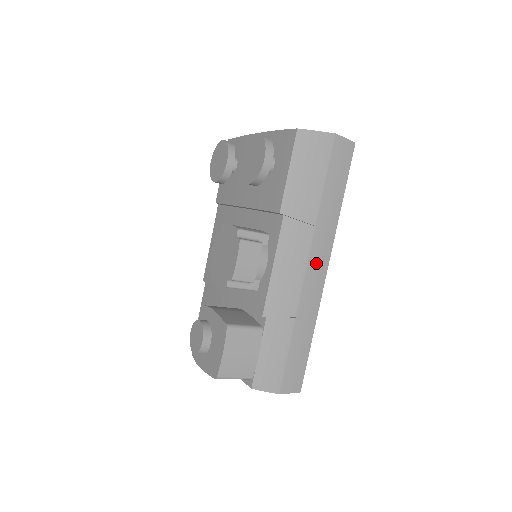
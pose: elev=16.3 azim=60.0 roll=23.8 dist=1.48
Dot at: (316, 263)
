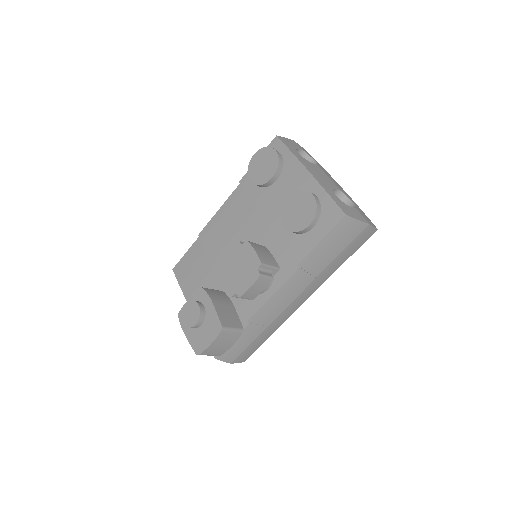
Dot at: (301, 298)
